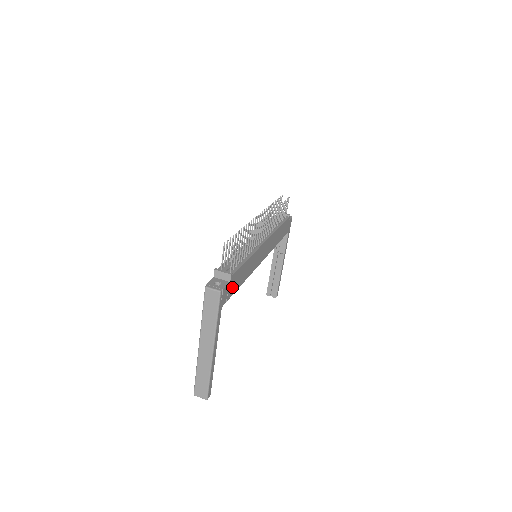
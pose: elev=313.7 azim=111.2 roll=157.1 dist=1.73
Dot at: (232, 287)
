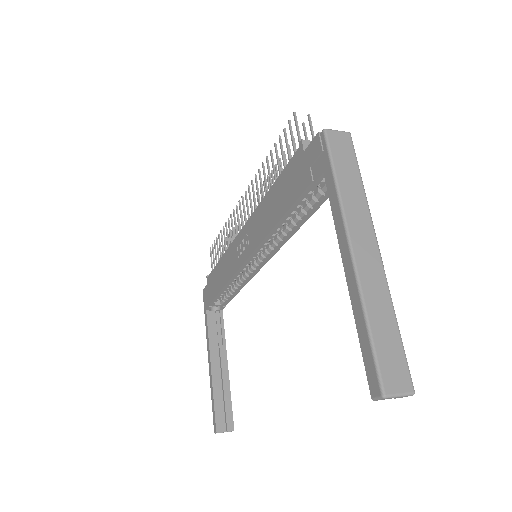
Dot at: occluded
